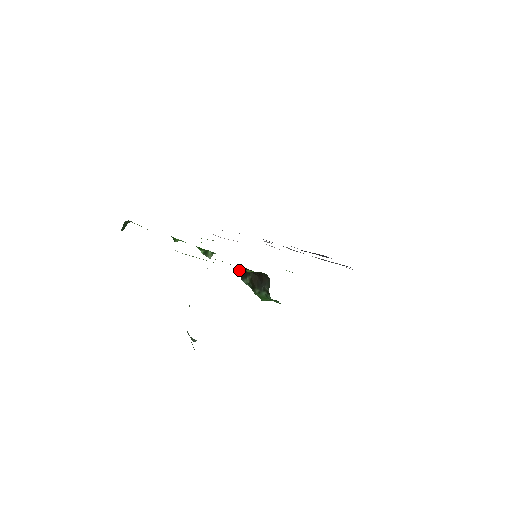
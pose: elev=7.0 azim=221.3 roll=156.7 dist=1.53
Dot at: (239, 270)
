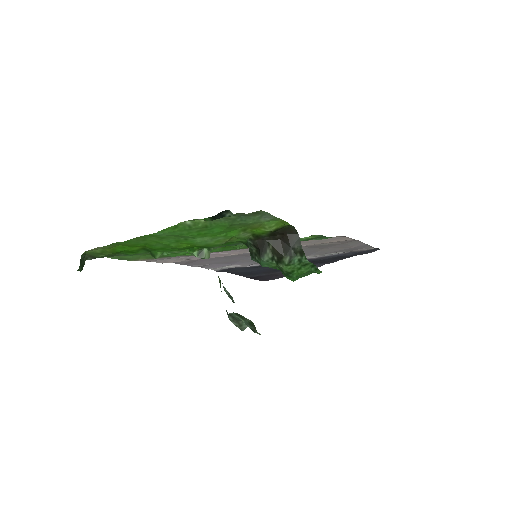
Dot at: (251, 253)
